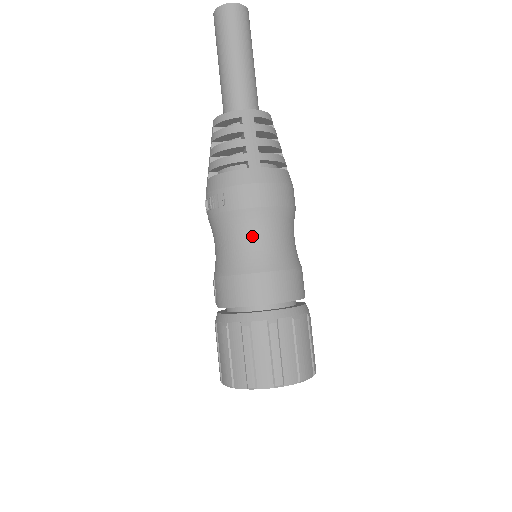
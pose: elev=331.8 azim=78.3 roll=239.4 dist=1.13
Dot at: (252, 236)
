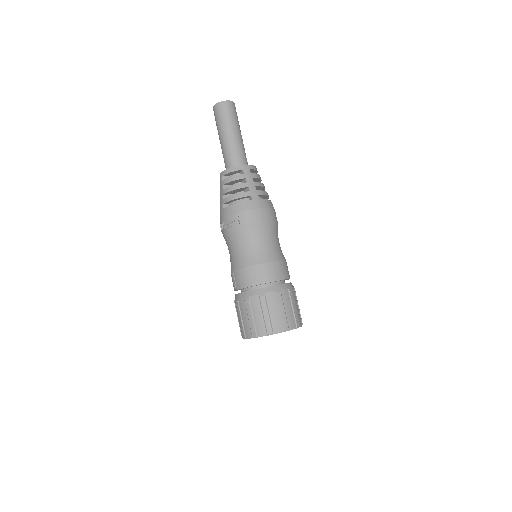
Dot at: (259, 241)
